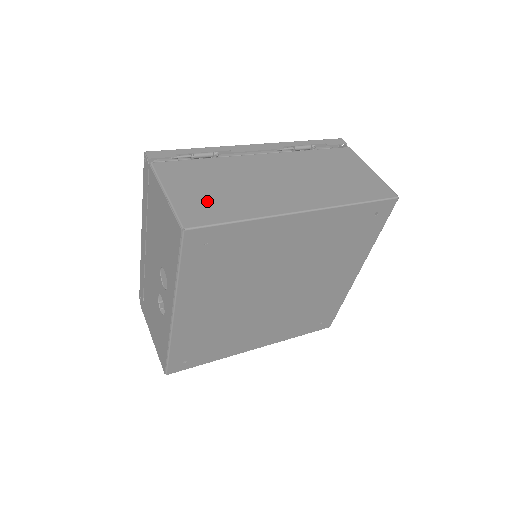
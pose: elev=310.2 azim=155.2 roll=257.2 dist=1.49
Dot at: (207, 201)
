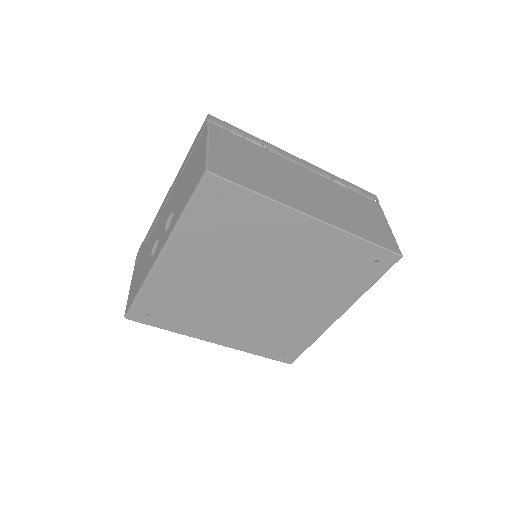
Dot at: (238, 167)
